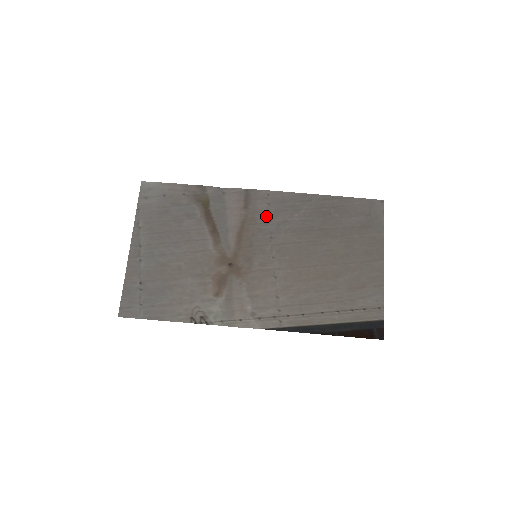
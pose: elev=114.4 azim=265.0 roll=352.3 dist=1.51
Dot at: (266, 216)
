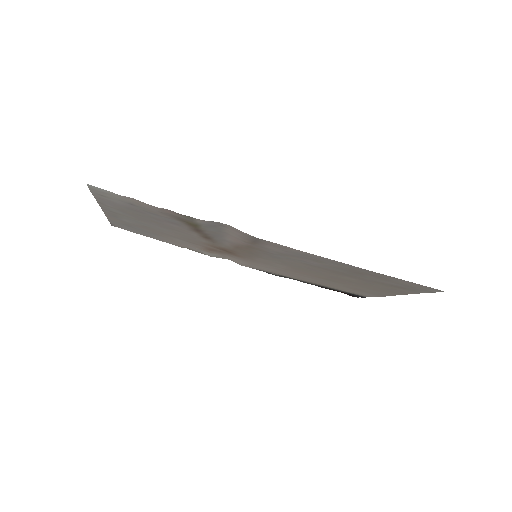
Dot at: (276, 253)
